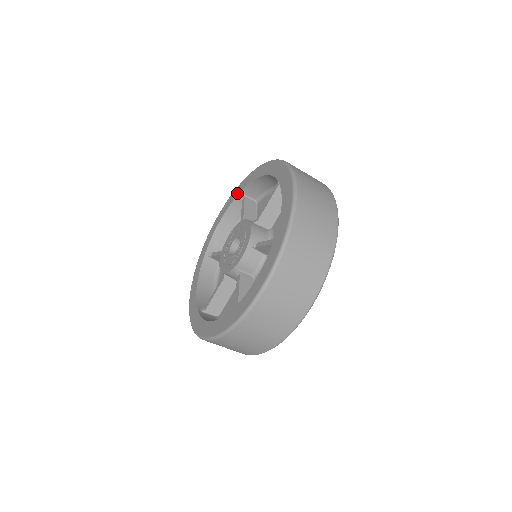
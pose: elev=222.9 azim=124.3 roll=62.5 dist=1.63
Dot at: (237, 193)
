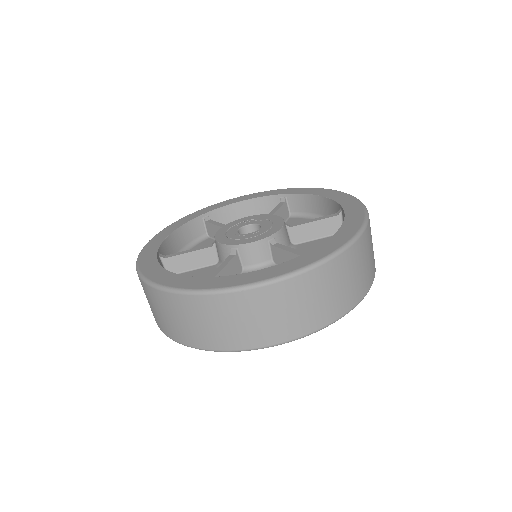
Dot at: (282, 192)
